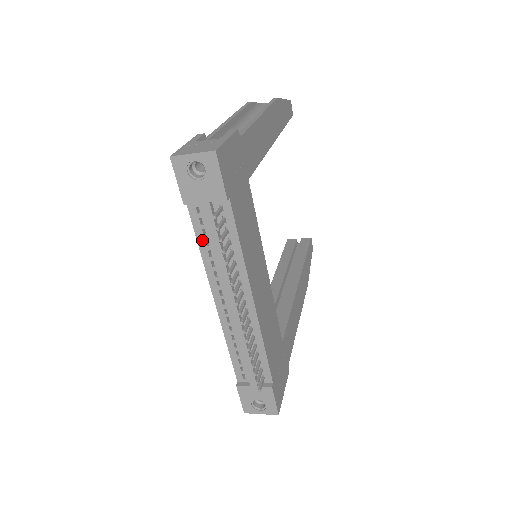
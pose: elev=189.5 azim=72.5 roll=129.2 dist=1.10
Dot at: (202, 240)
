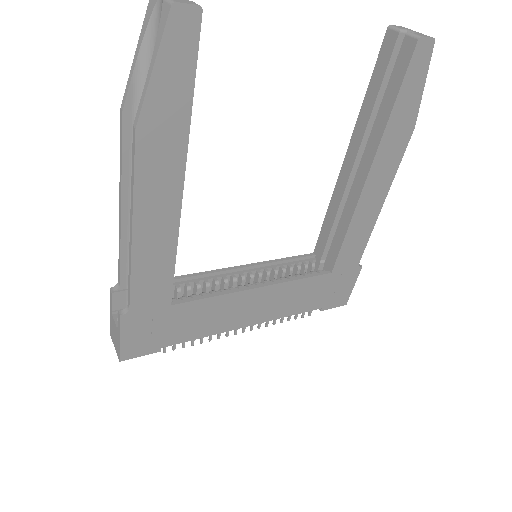
Dot at: occluded
